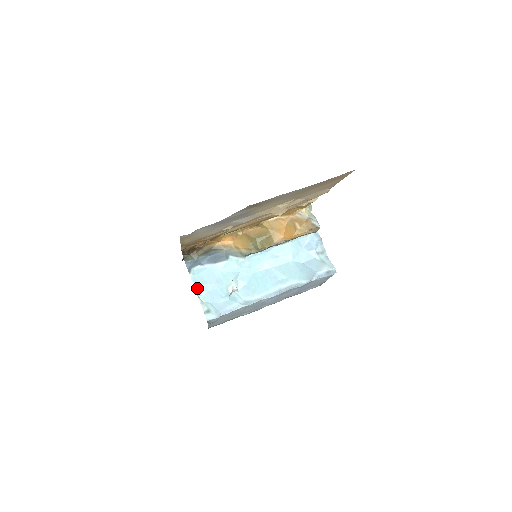
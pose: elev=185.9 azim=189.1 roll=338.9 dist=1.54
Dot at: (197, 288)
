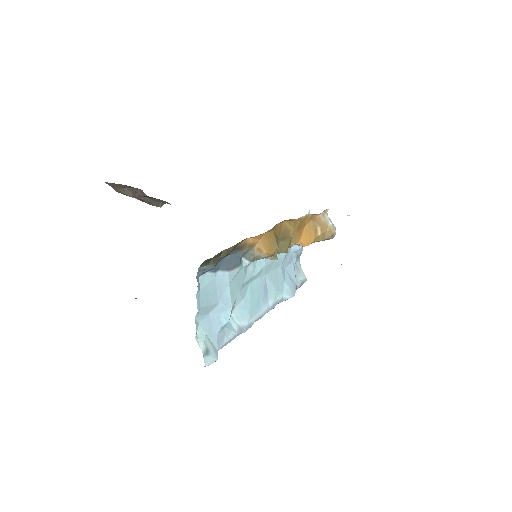
Dot at: (198, 312)
